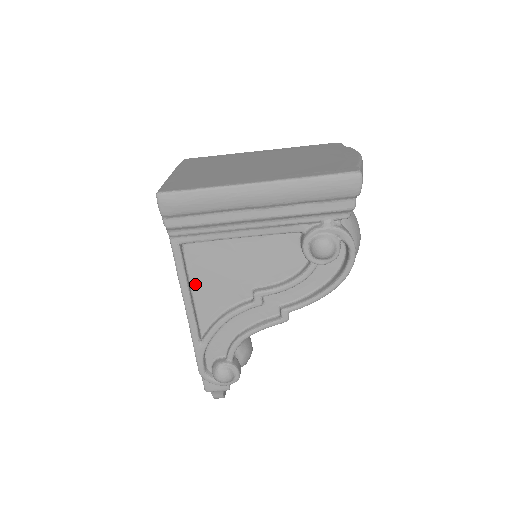
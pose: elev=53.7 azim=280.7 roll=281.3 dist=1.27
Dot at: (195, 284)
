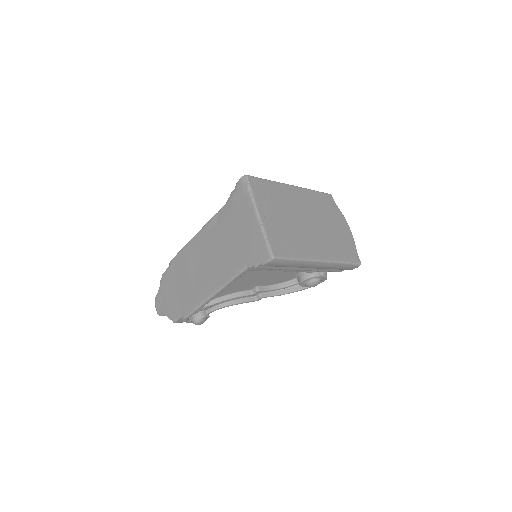
Dot at: occluded
